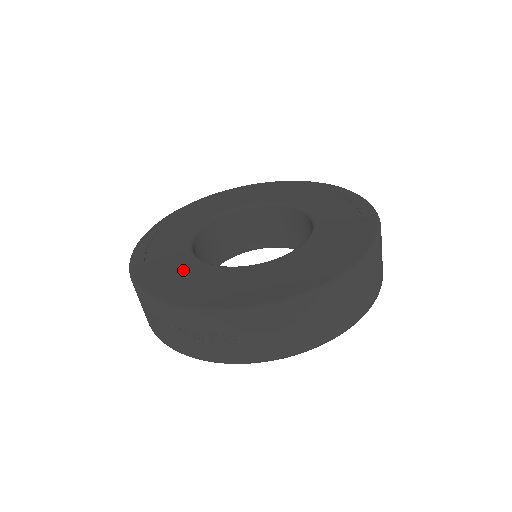
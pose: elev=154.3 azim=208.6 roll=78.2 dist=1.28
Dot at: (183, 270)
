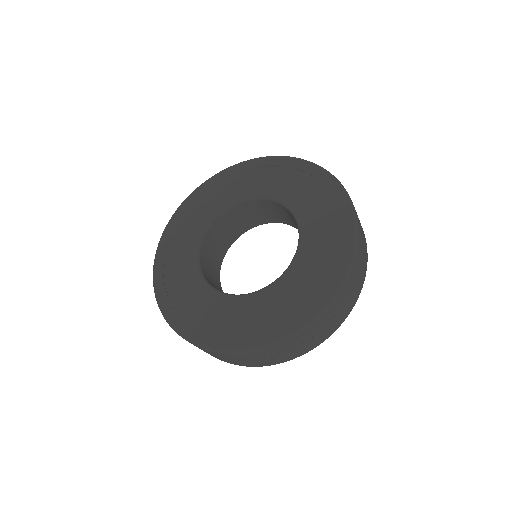
Dot at: (247, 312)
